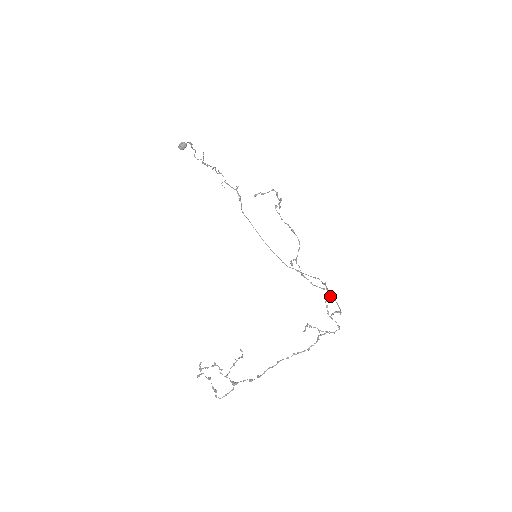
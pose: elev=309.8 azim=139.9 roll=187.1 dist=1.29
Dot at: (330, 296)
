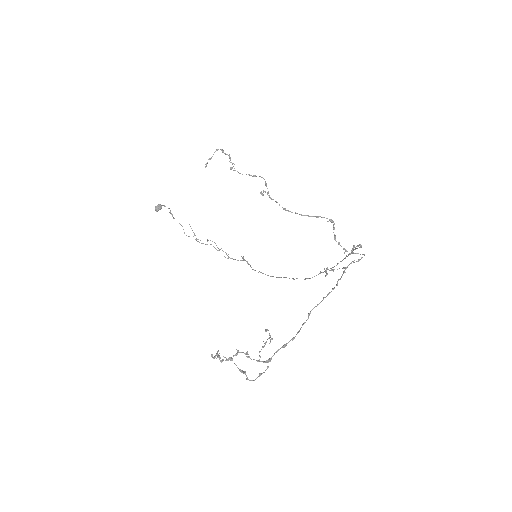
Dot at: (334, 228)
